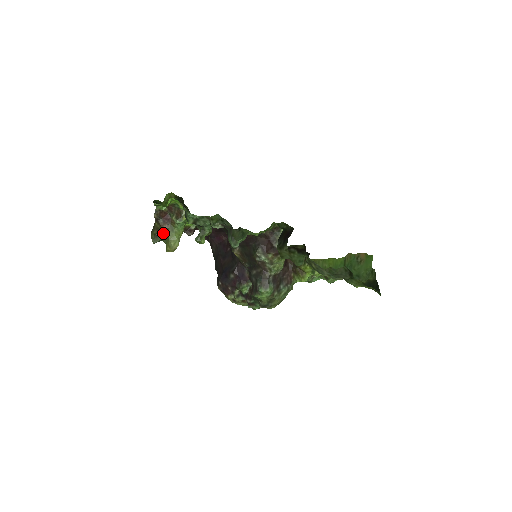
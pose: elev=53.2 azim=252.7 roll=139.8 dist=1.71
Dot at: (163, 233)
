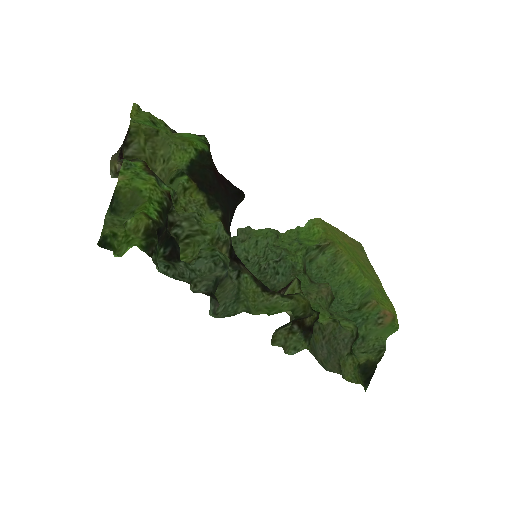
Dot at: occluded
